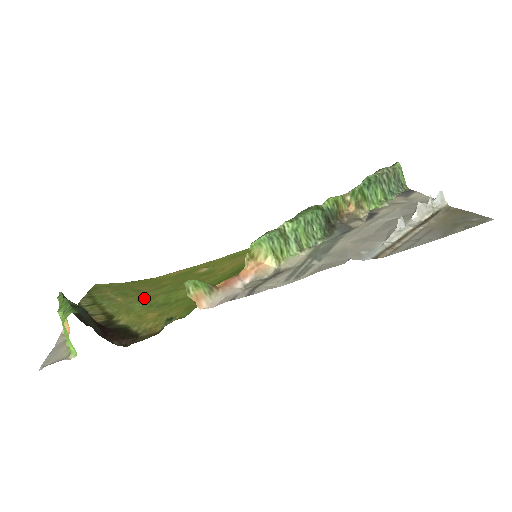
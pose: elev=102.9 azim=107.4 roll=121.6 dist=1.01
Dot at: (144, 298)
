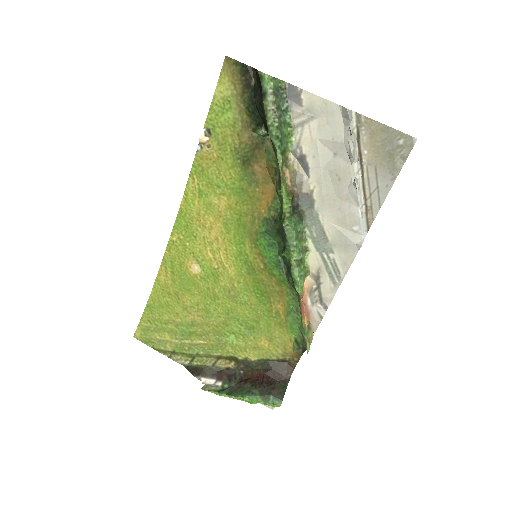
Dot at: (220, 331)
